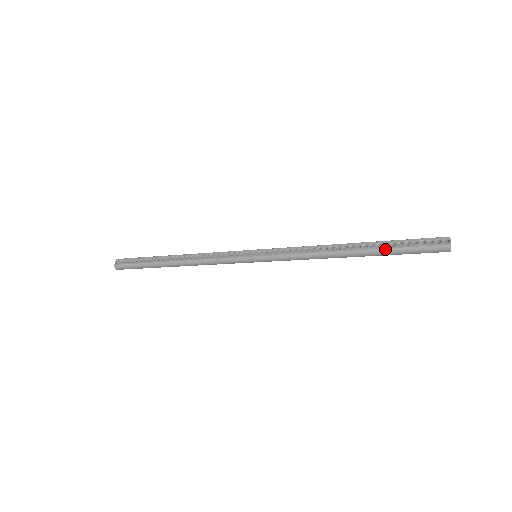
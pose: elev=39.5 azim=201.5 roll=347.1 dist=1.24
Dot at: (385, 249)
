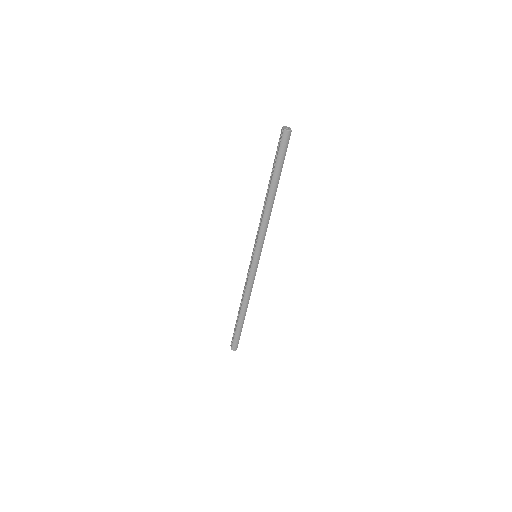
Dot at: (274, 172)
